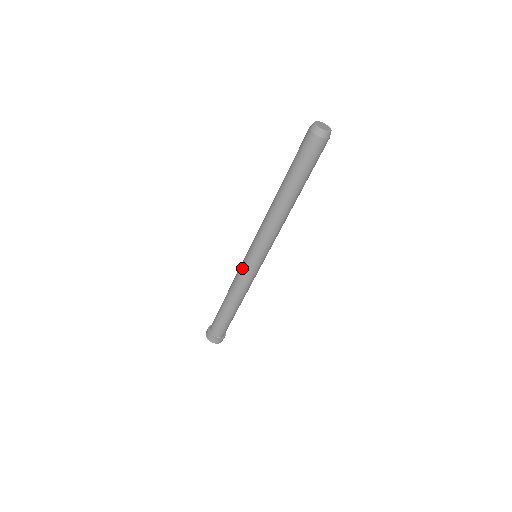
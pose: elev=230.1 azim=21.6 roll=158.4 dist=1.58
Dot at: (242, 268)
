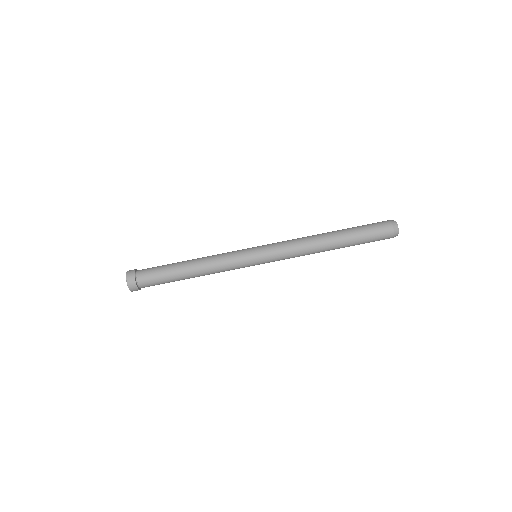
Dot at: (239, 258)
